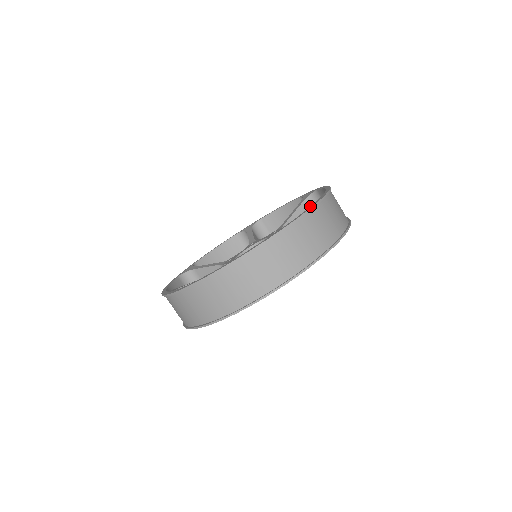
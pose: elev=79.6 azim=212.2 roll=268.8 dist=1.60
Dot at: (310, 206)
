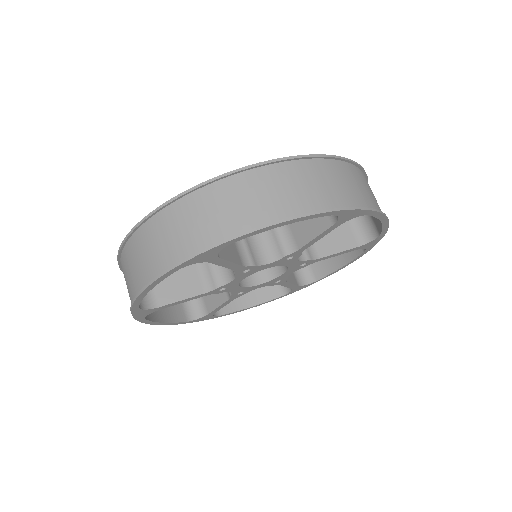
Dot at: (305, 159)
